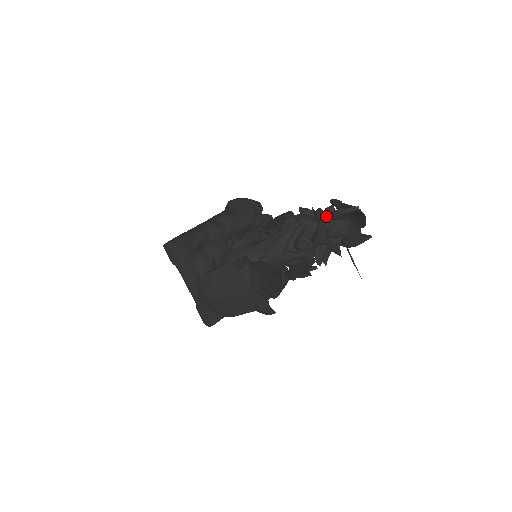
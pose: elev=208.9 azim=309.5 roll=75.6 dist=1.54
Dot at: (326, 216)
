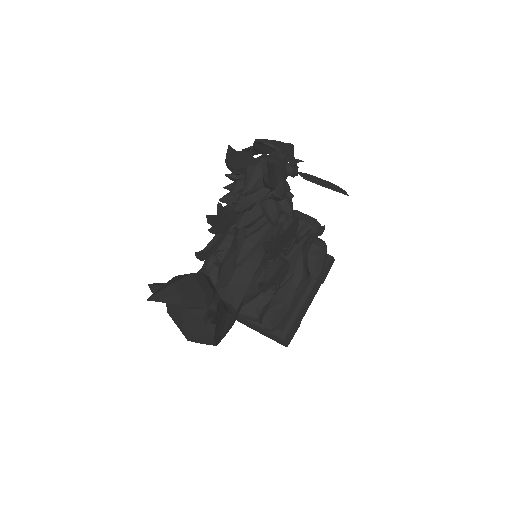
Dot at: (236, 176)
